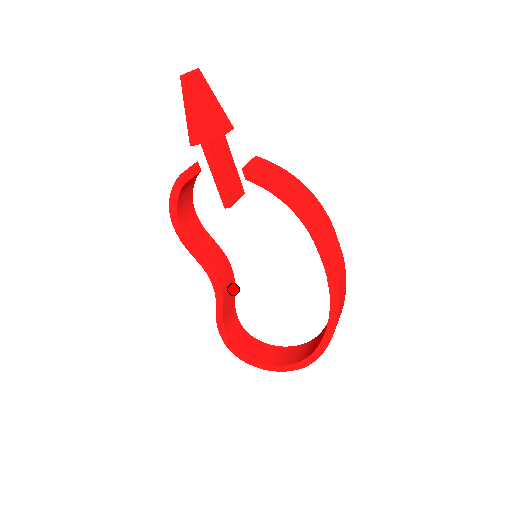
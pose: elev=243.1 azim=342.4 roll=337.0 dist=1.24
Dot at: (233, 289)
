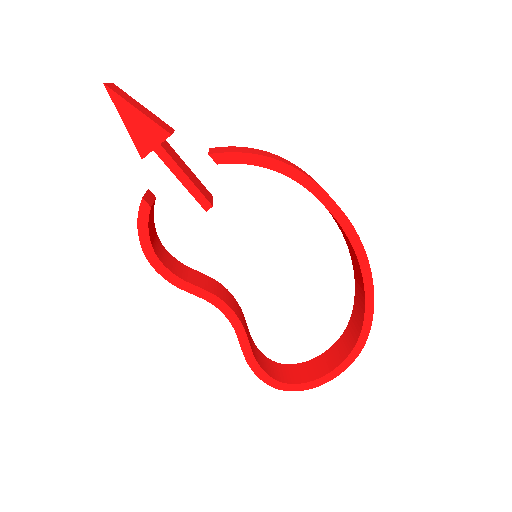
Dot at: (243, 317)
